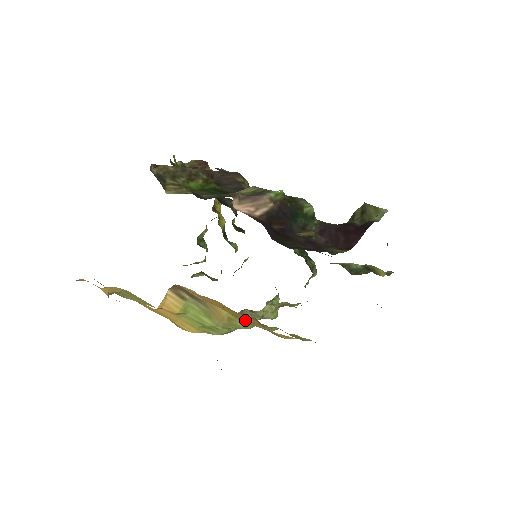
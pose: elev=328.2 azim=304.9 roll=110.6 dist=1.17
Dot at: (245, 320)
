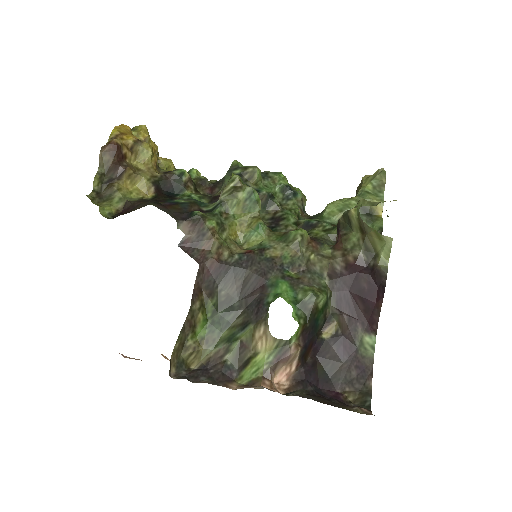
Dot at: occluded
